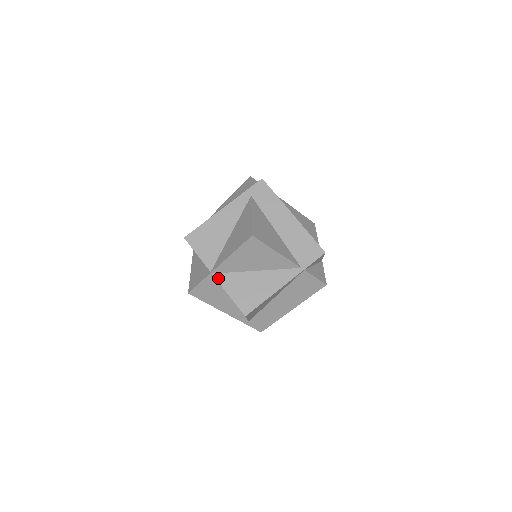
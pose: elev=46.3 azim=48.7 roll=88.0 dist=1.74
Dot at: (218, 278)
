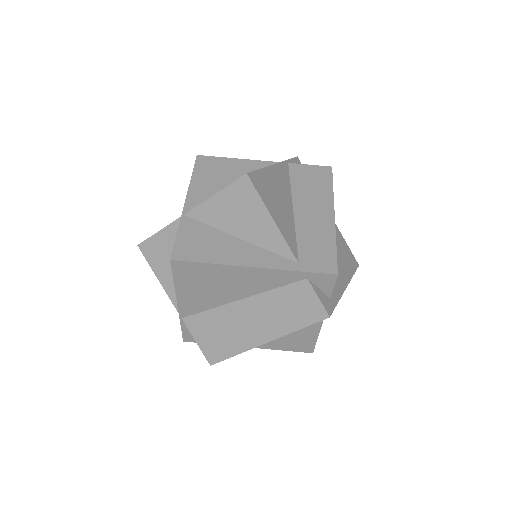
Dot at: (193, 209)
